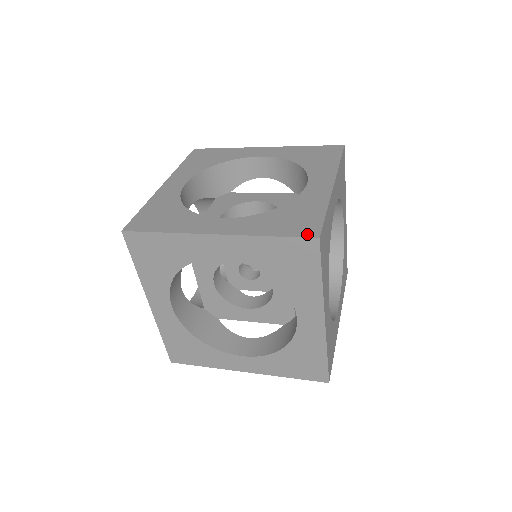
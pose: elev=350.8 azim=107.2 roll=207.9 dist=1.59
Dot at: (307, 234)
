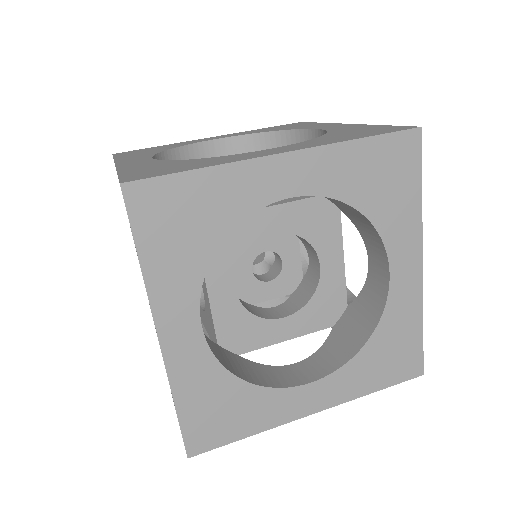
Dot at: (402, 129)
